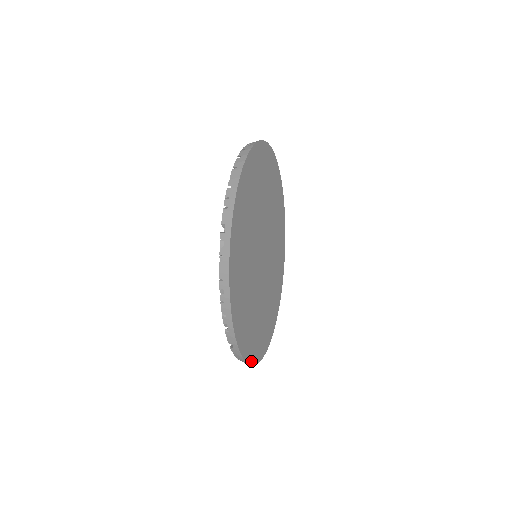
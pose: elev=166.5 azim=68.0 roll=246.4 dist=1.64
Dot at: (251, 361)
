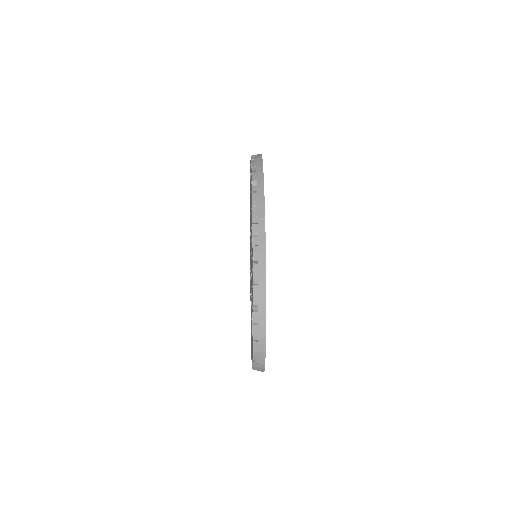
Dot at: (265, 351)
